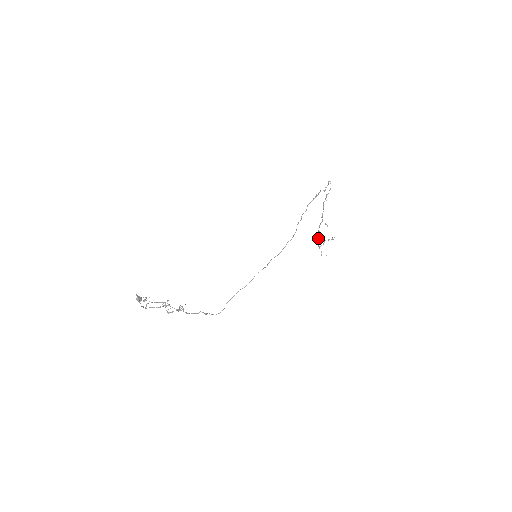
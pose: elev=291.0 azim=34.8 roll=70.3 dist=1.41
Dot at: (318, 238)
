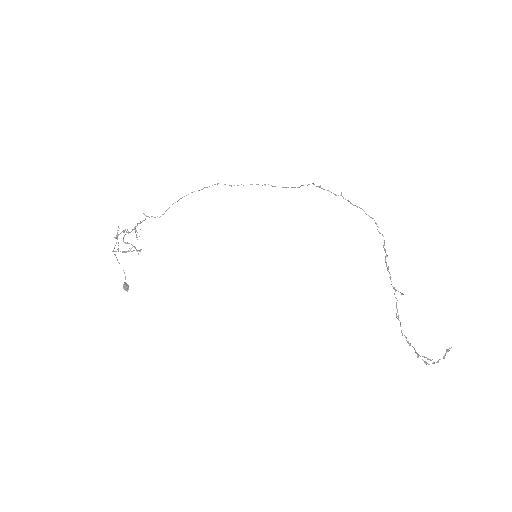
Dot at: (400, 323)
